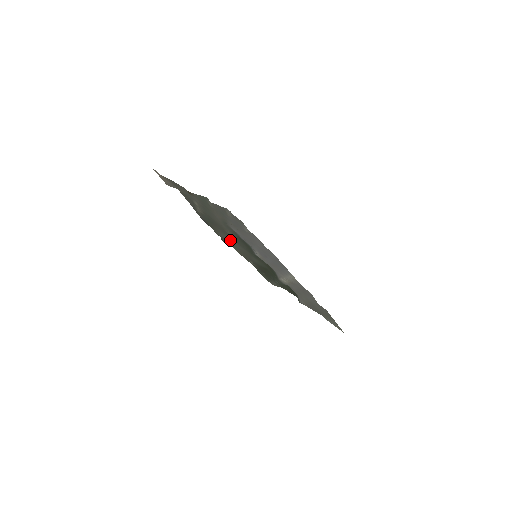
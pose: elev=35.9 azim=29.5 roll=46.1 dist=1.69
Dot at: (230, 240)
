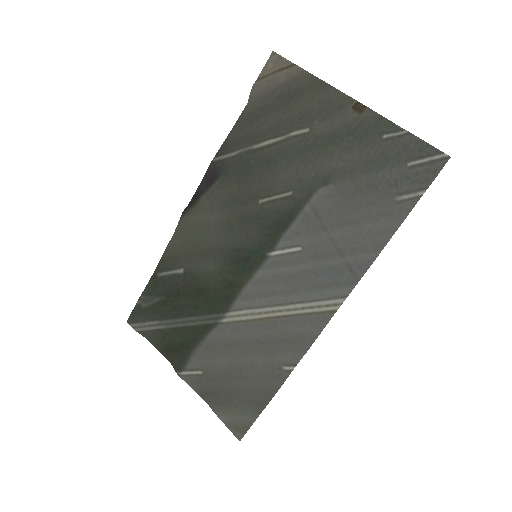
Dot at: (211, 217)
